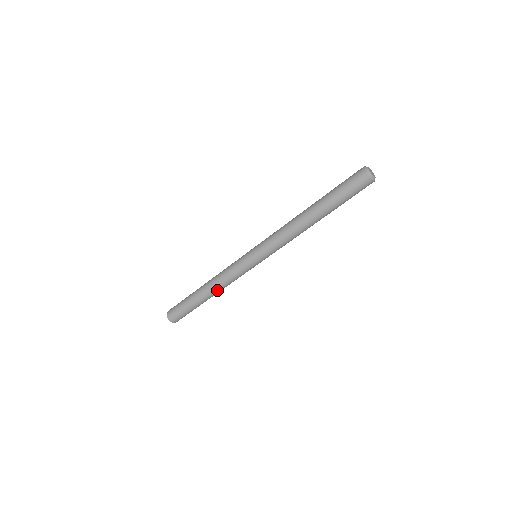
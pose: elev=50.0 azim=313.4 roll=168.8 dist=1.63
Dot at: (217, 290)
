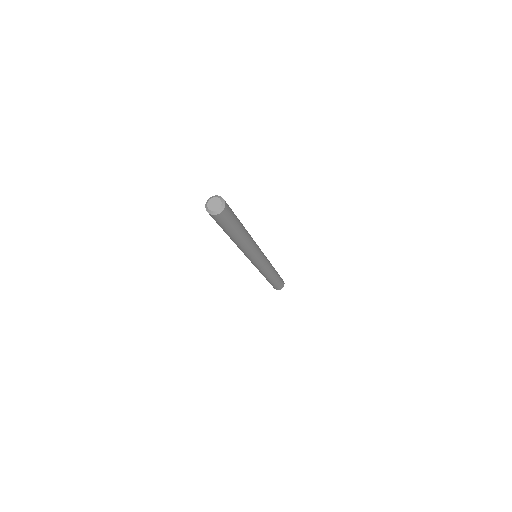
Dot at: (272, 274)
